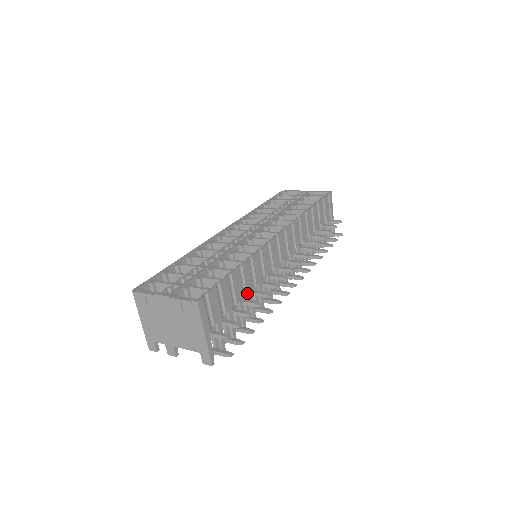
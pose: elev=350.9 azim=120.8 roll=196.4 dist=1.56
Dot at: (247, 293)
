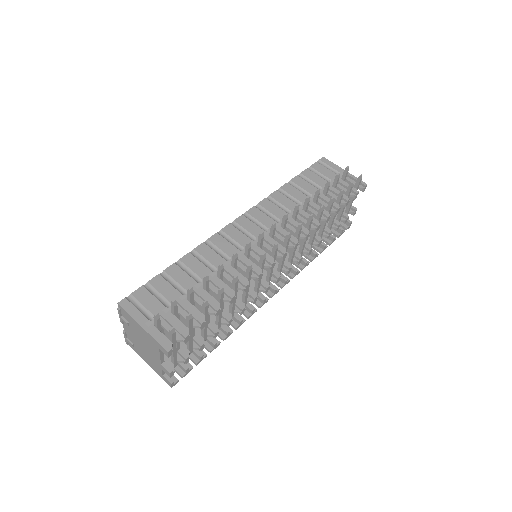
Dot at: (202, 278)
